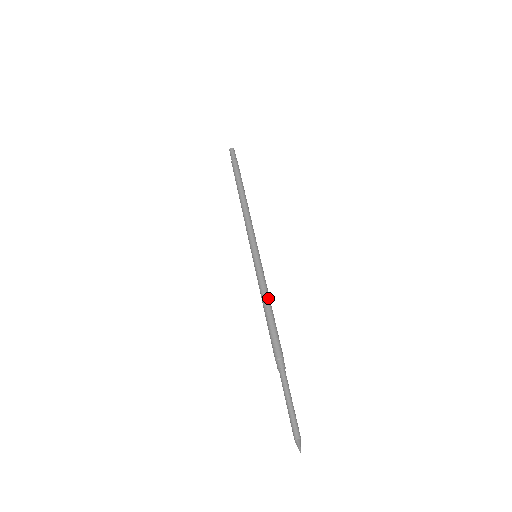
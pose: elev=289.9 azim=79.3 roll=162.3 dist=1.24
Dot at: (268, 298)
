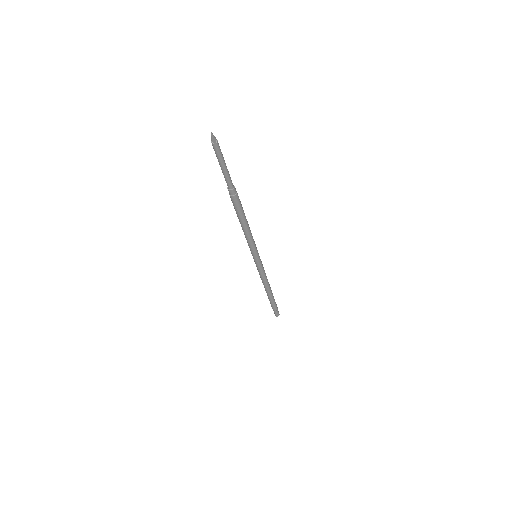
Dot at: occluded
